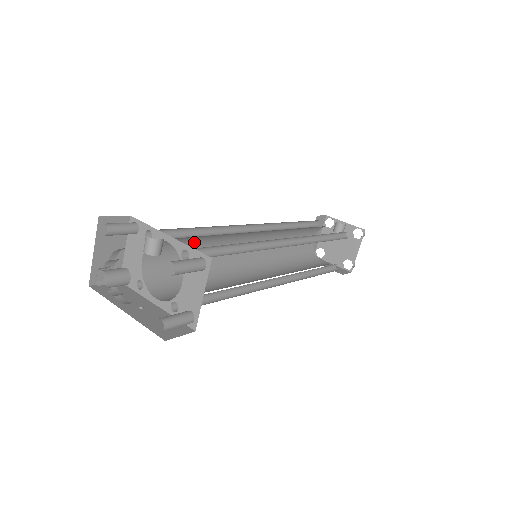
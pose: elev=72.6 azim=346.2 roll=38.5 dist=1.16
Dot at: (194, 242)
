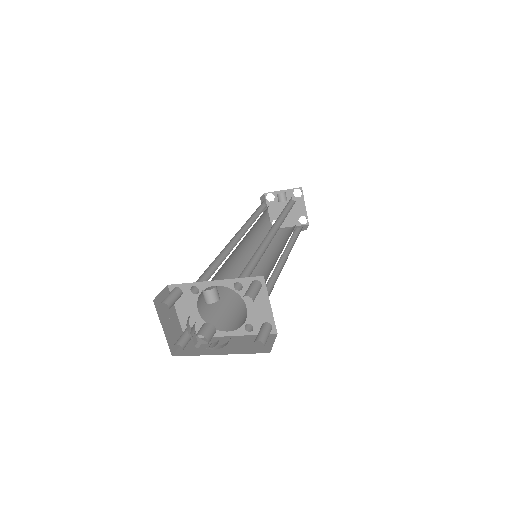
Dot at: (216, 274)
